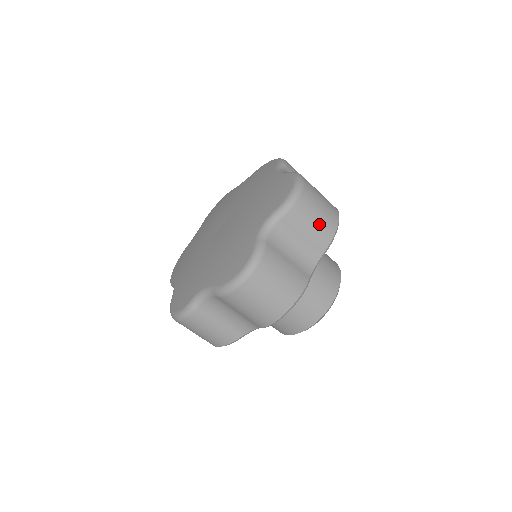
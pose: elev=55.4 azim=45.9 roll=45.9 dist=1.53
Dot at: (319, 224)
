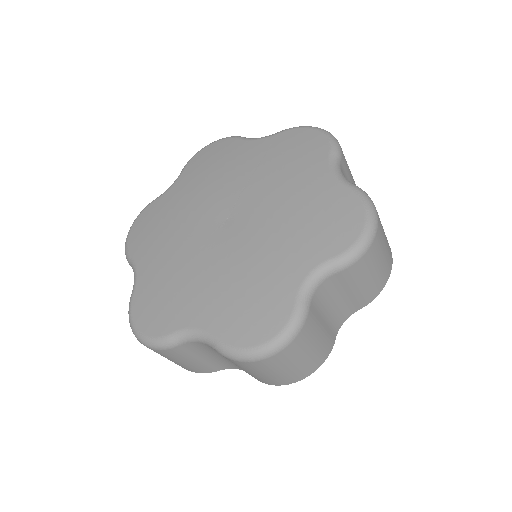
Dot at: (374, 279)
